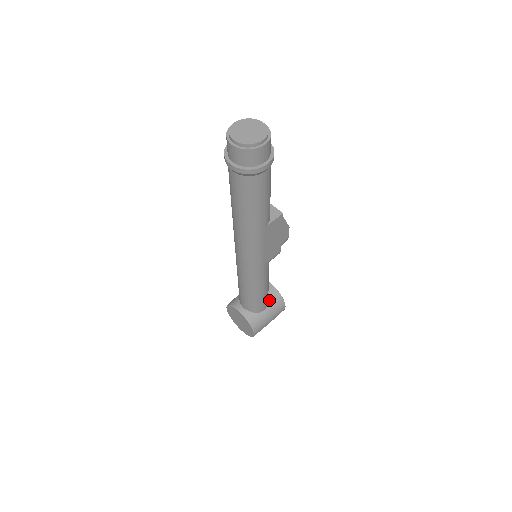
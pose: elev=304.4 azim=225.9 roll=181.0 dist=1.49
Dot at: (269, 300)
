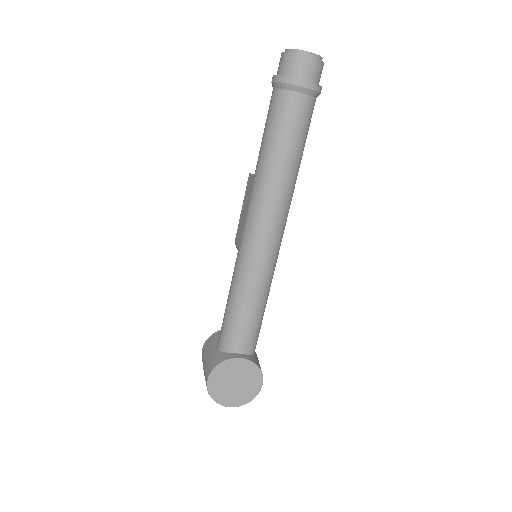
Dot at: occluded
